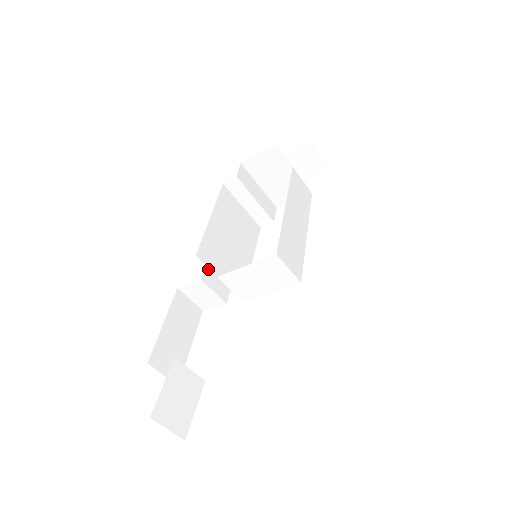
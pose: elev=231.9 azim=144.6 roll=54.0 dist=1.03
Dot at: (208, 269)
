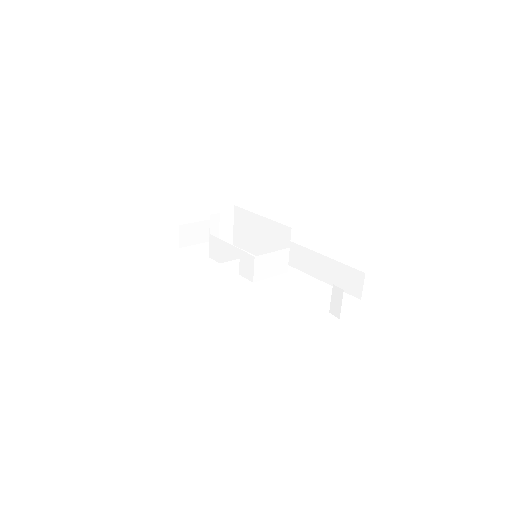
Dot at: occluded
